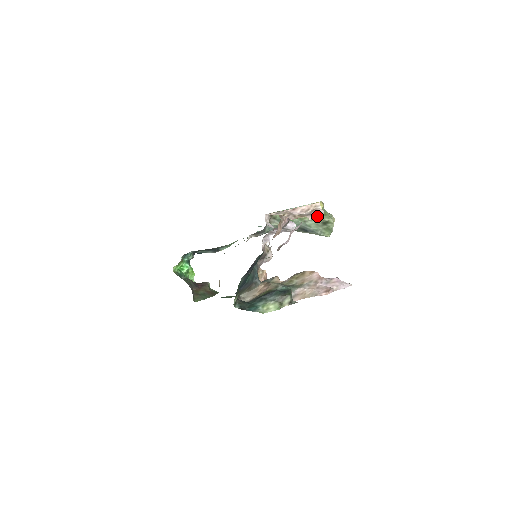
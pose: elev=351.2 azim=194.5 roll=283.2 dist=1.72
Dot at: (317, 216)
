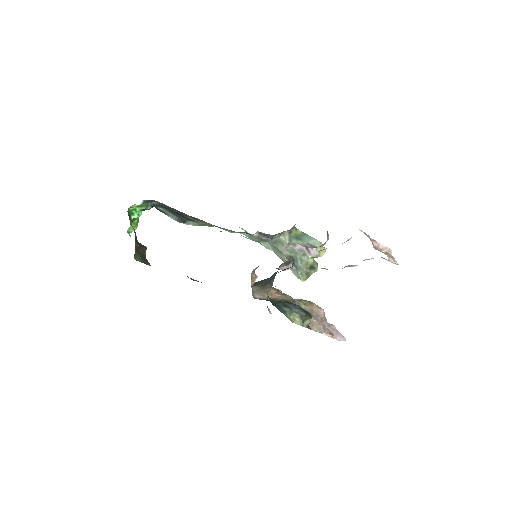
Dot at: (394, 261)
